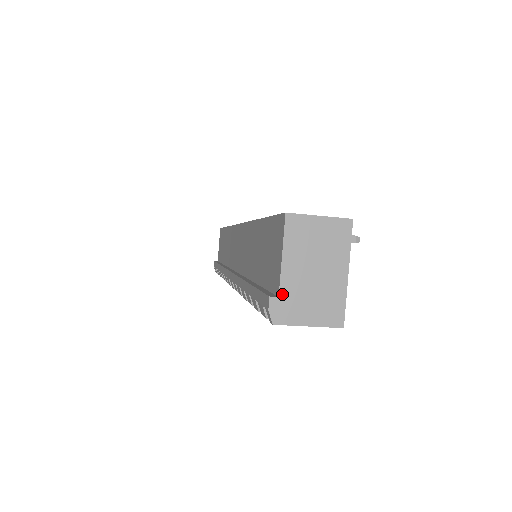
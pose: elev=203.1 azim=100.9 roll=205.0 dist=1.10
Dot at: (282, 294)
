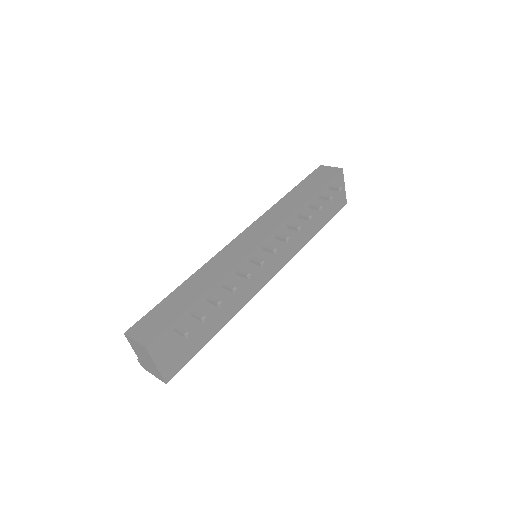
Dot at: (140, 361)
